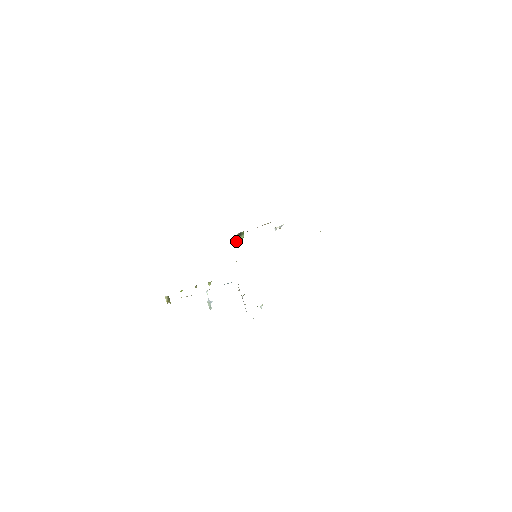
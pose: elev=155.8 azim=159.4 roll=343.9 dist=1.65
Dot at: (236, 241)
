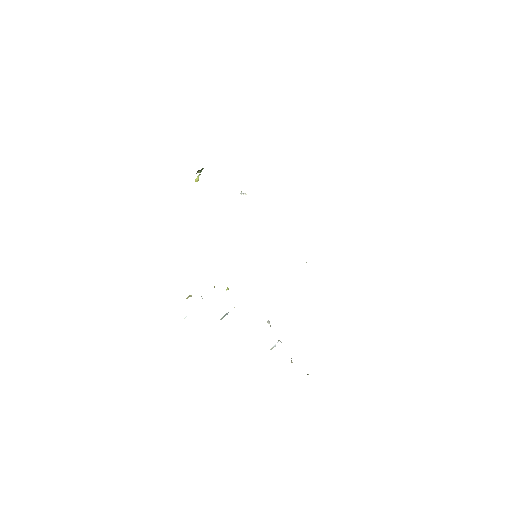
Dot at: (198, 180)
